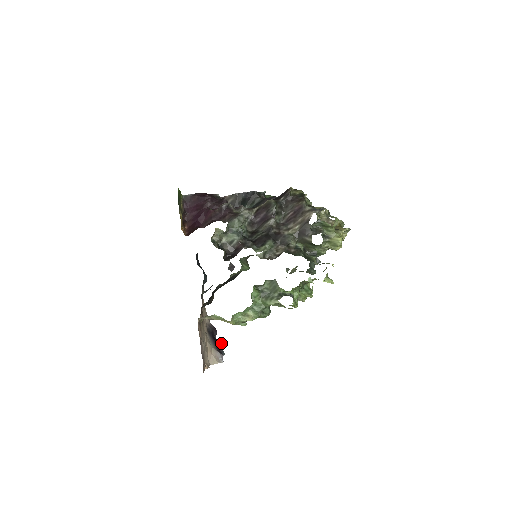
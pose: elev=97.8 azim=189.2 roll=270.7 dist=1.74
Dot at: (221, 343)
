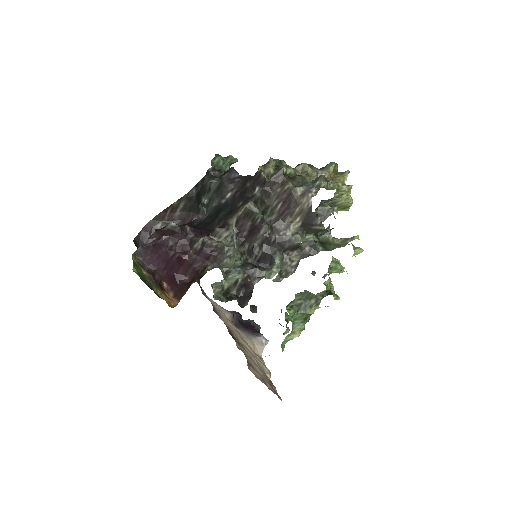
Dot at: (252, 323)
